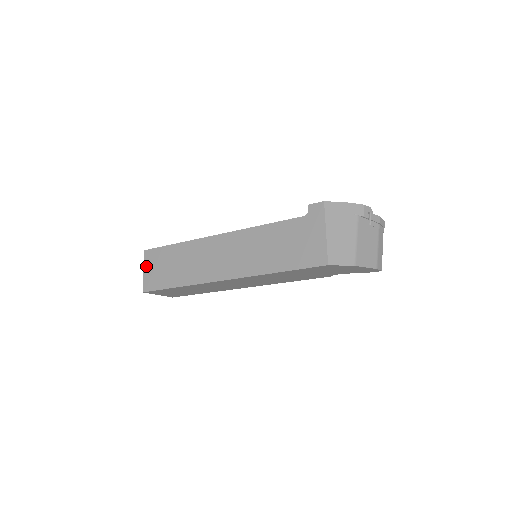
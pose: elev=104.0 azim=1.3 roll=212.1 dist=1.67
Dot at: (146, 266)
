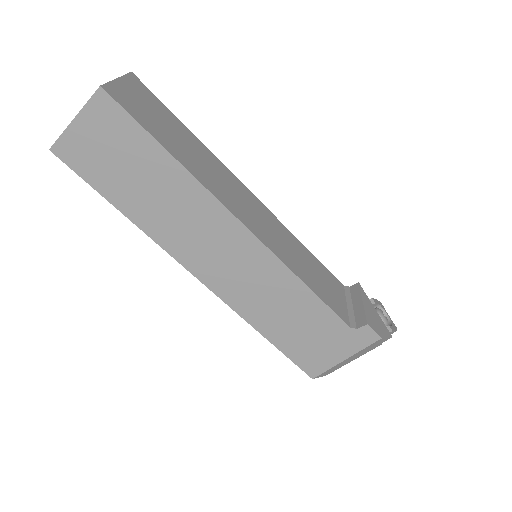
Dot at: (85, 118)
